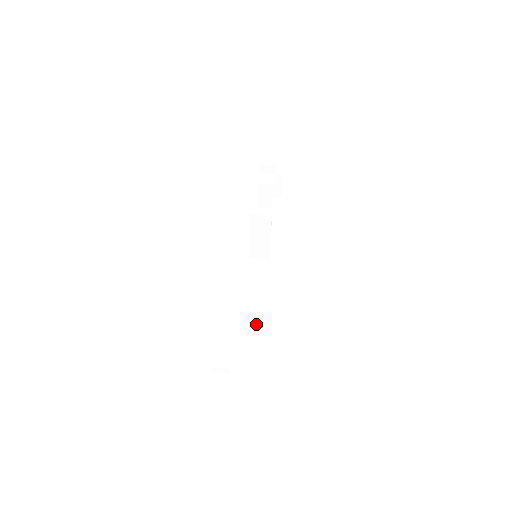
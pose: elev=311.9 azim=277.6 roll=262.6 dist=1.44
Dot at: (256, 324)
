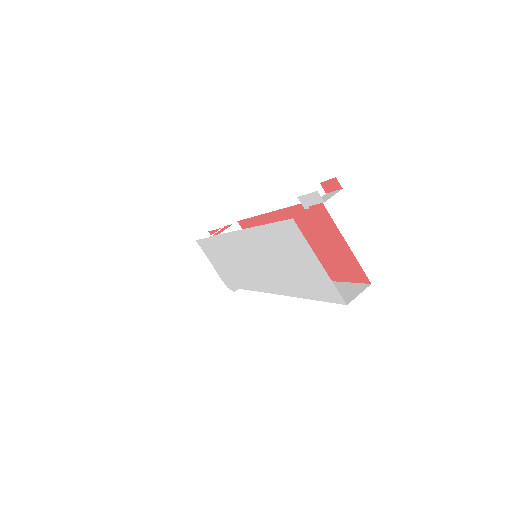
Dot at: occluded
